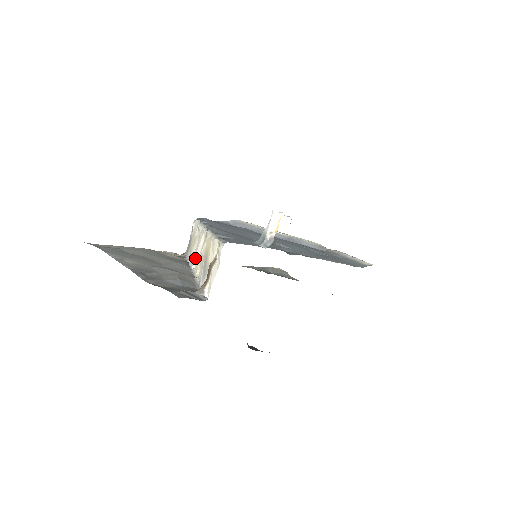
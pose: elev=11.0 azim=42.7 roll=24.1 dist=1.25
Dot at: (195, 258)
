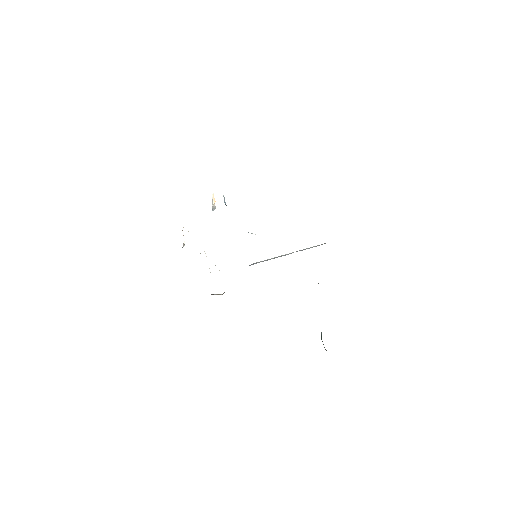
Dot at: (209, 268)
